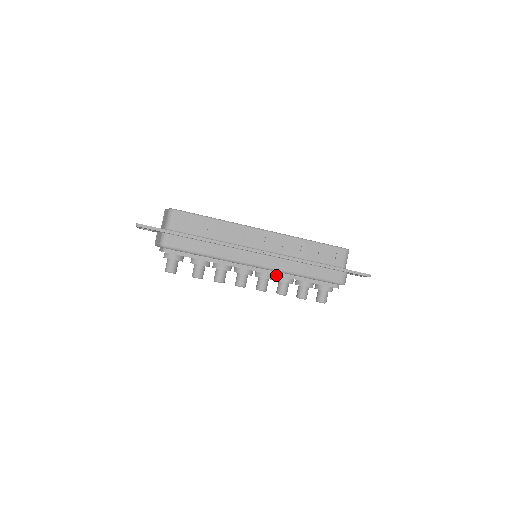
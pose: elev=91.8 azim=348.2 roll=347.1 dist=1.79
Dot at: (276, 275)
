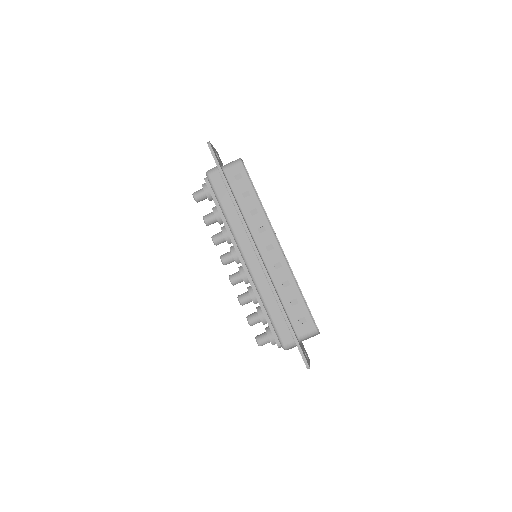
Dot at: (250, 282)
